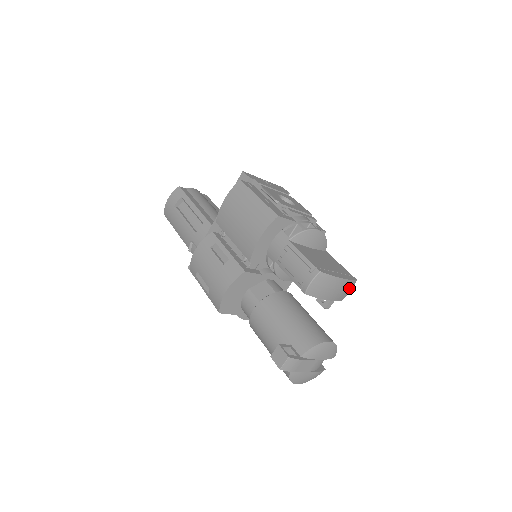
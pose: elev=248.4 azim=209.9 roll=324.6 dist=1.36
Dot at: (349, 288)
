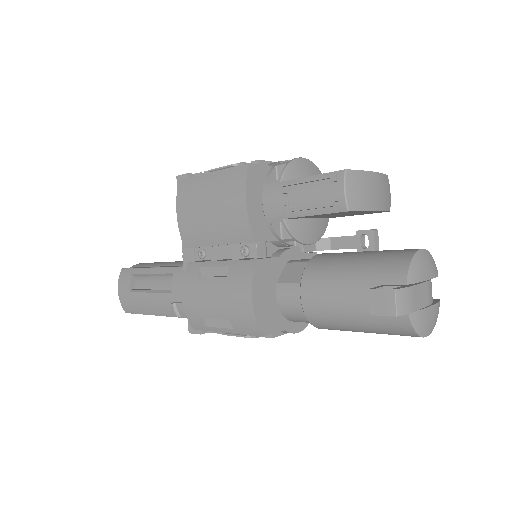
Dot at: (387, 188)
